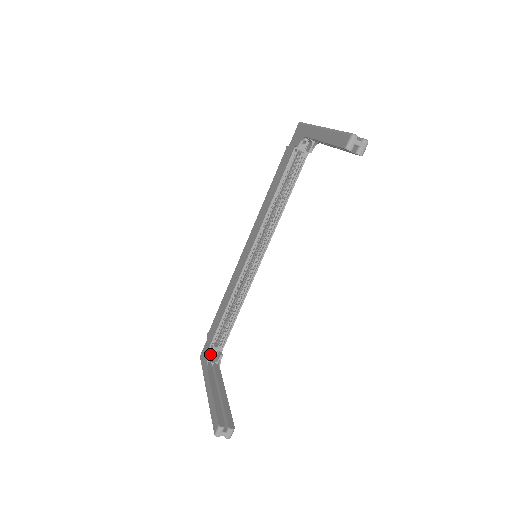
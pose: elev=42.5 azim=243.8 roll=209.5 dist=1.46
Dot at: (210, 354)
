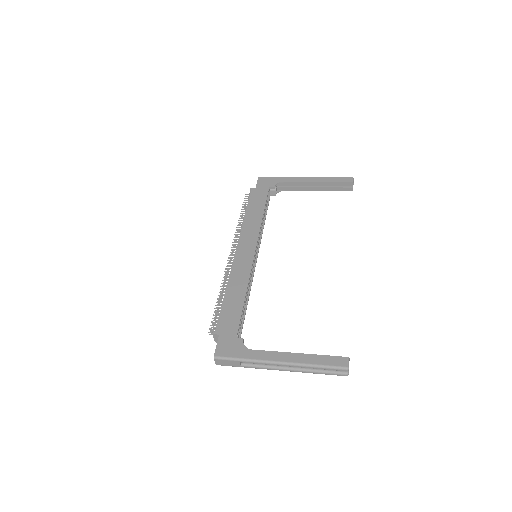
Dot at: (243, 341)
